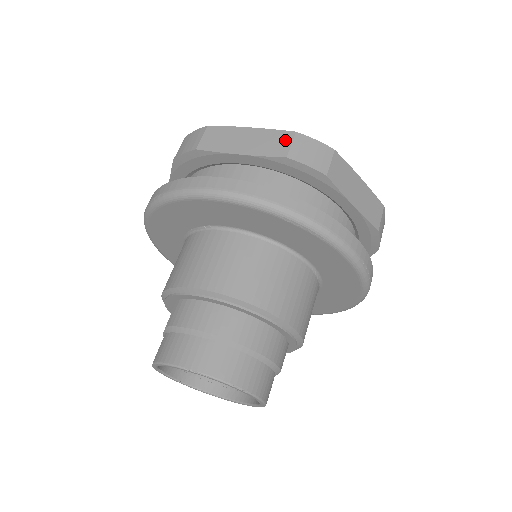
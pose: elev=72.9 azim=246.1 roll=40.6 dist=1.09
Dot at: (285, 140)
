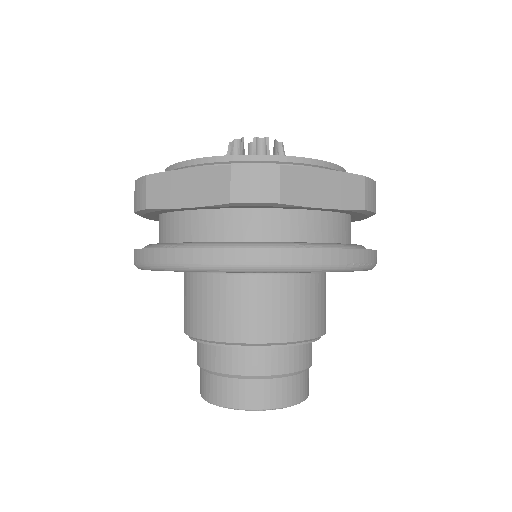
Dot at: (223, 179)
